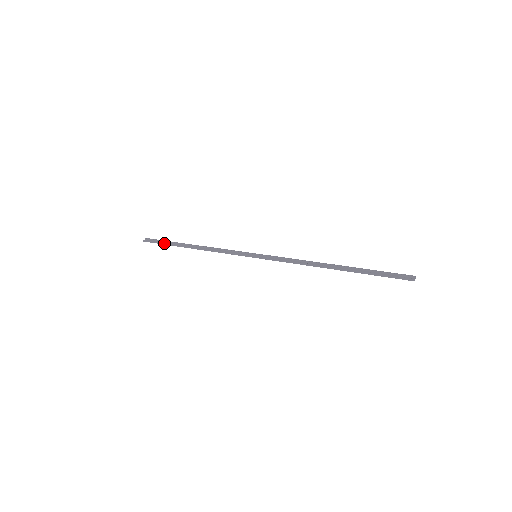
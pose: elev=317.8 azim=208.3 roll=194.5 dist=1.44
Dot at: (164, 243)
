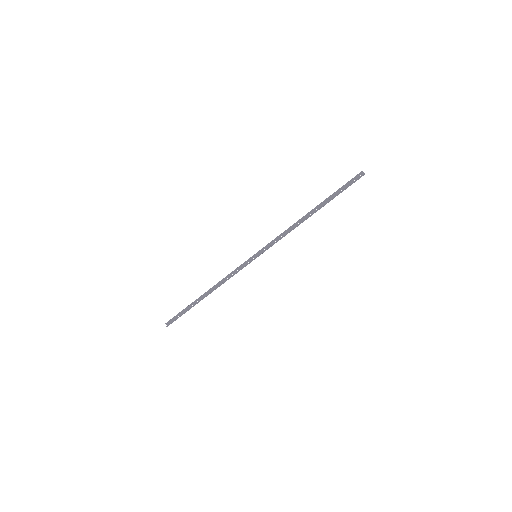
Dot at: (184, 313)
